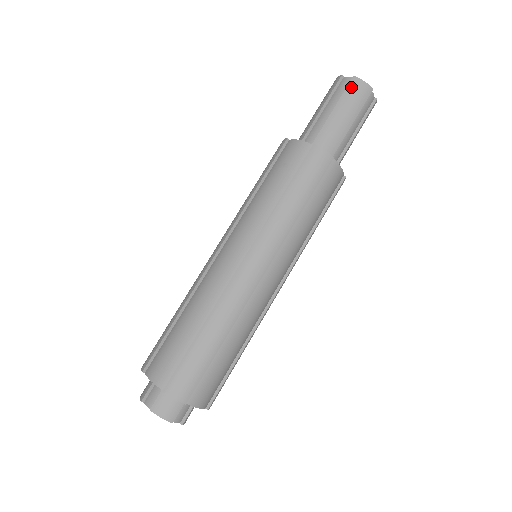
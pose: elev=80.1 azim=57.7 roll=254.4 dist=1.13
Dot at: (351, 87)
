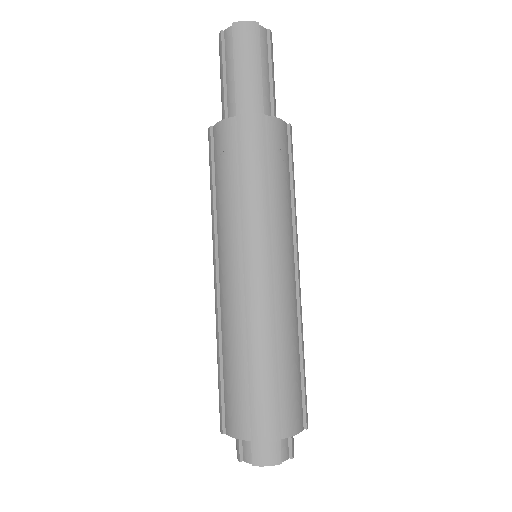
Dot at: (236, 35)
